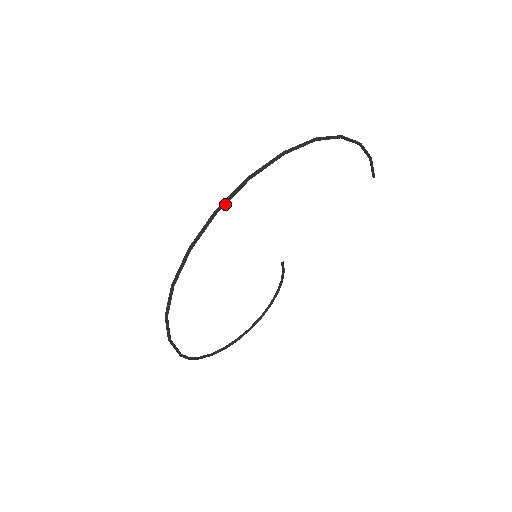
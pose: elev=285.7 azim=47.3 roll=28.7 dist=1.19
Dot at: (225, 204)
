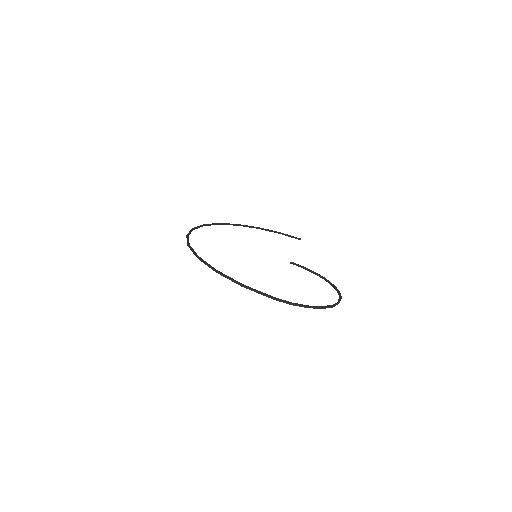
Dot at: (189, 233)
